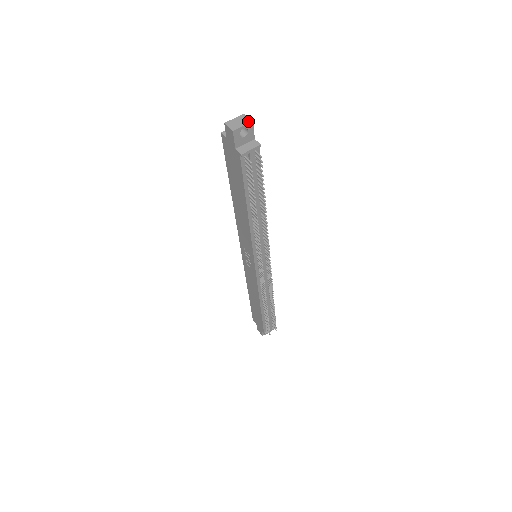
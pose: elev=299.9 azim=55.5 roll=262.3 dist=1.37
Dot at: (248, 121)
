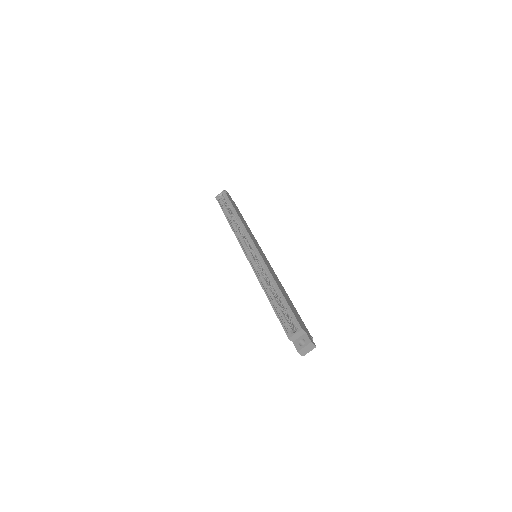
Dot at: (313, 348)
